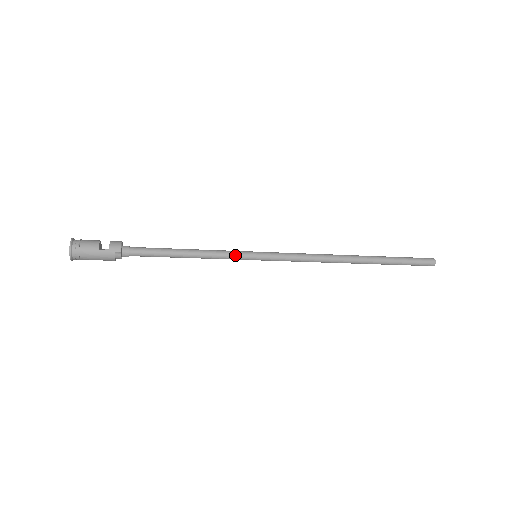
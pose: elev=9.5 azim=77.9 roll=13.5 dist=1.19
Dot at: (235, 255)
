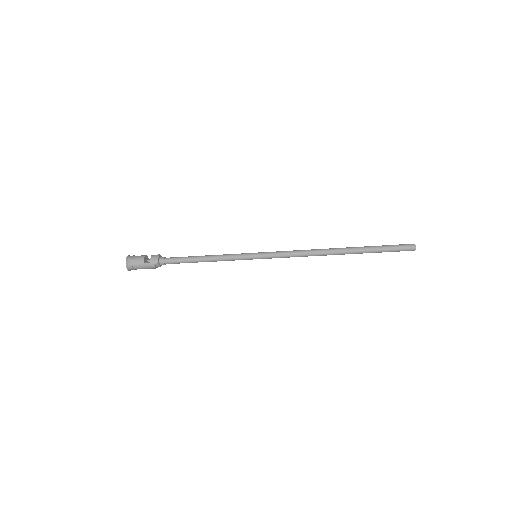
Dot at: (239, 258)
